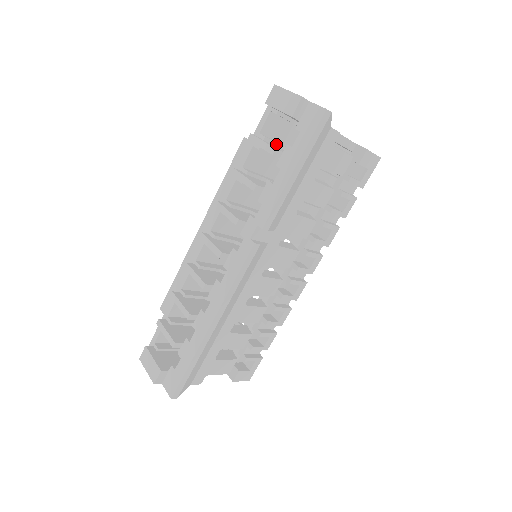
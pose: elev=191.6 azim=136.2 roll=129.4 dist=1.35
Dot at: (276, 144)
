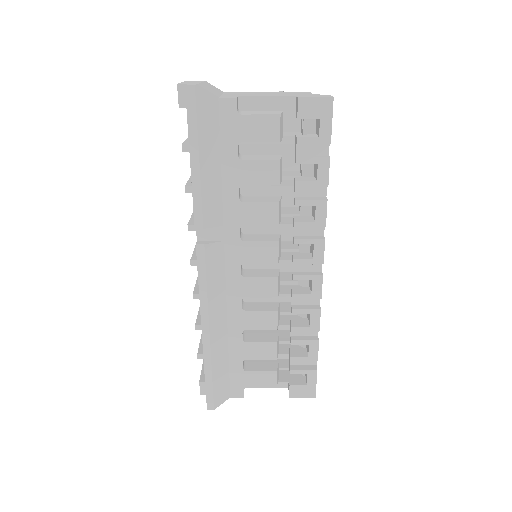
Dot at: occluded
